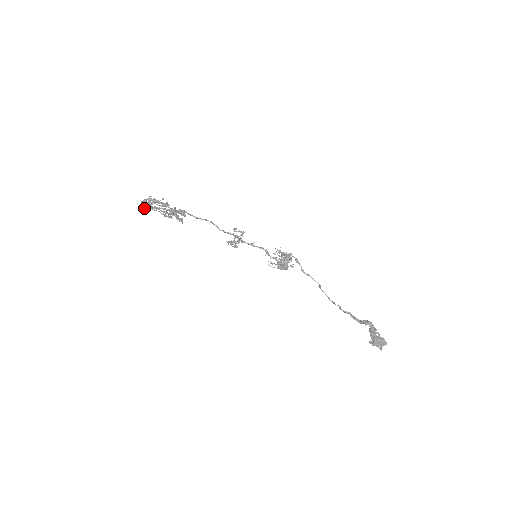
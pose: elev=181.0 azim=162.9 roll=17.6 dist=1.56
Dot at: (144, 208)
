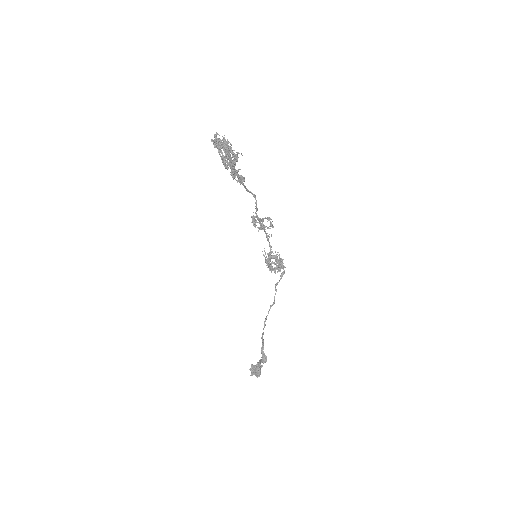
Dot at: (212, 140)
